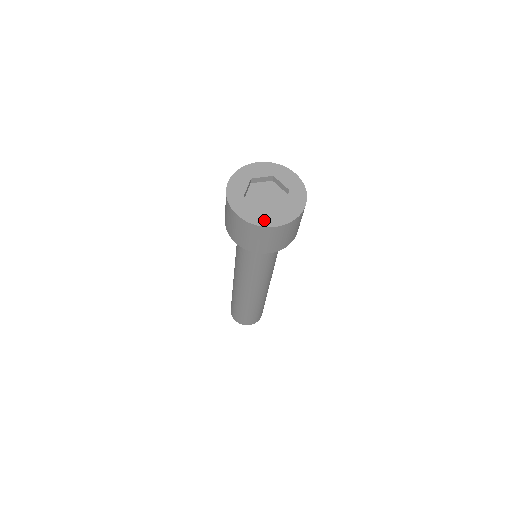
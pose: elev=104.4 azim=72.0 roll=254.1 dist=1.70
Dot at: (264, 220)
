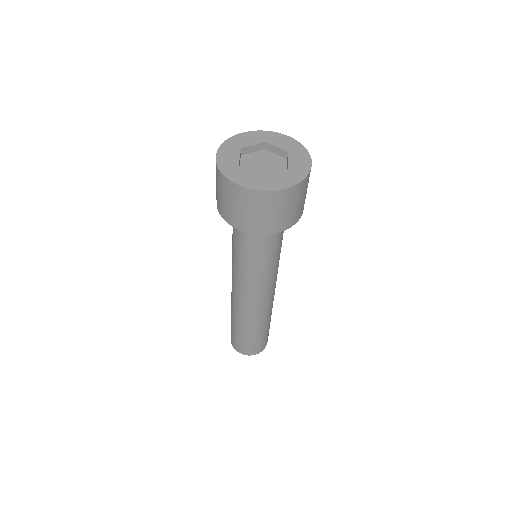
Dot at: (270, 184)
